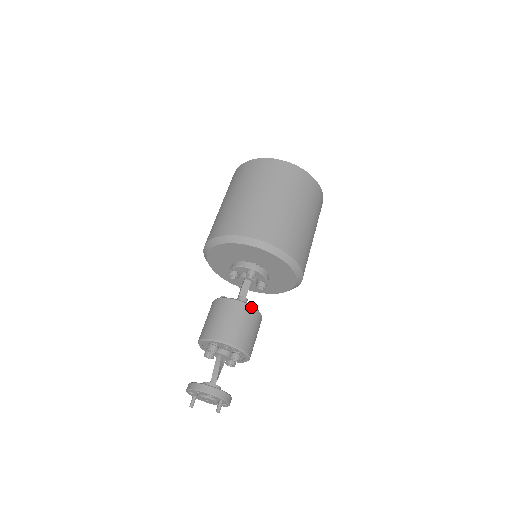
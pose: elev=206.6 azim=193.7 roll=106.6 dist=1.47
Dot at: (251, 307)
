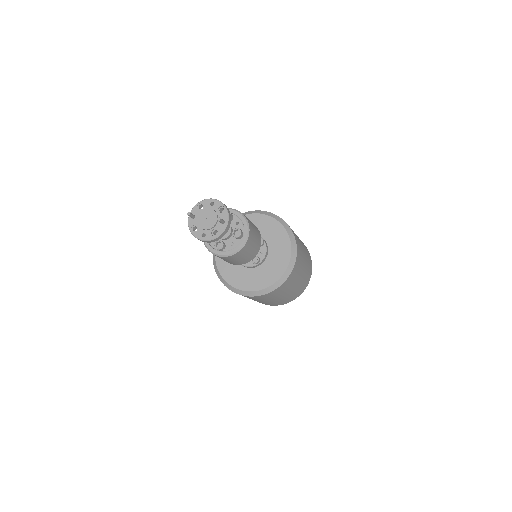
Dot at: occluded
